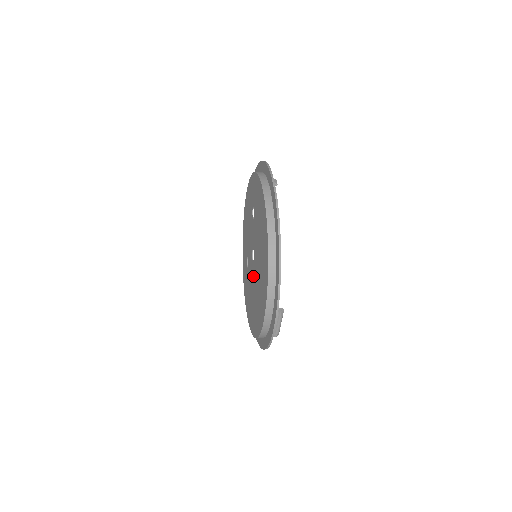
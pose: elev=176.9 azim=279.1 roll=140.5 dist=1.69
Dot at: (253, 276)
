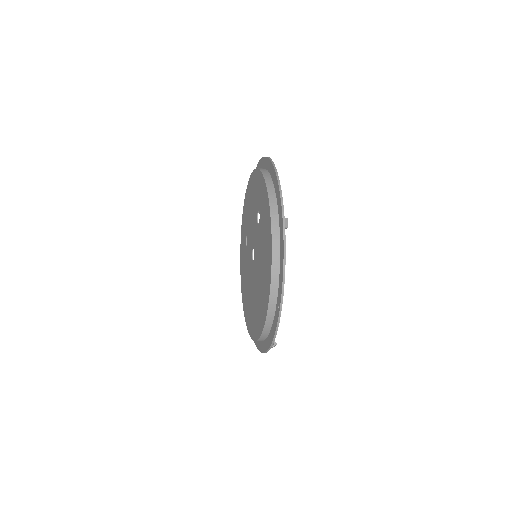
Dot at: (251, 274)
